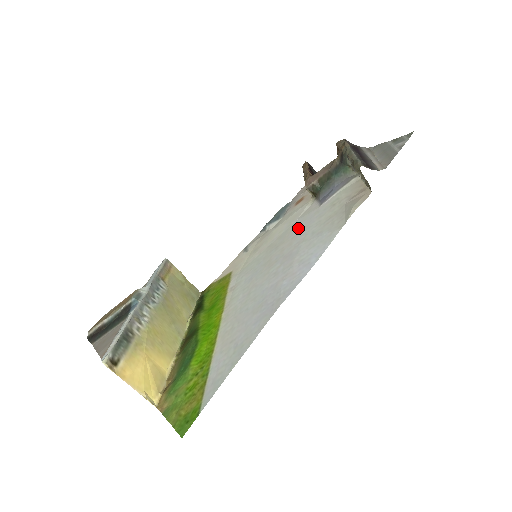
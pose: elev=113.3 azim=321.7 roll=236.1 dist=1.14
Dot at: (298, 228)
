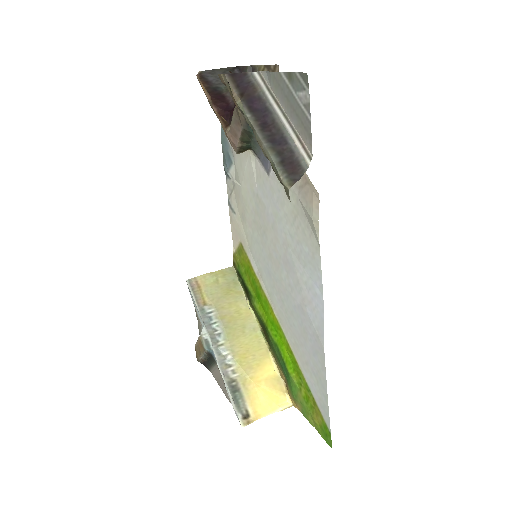
Dot at: (268, 211)
